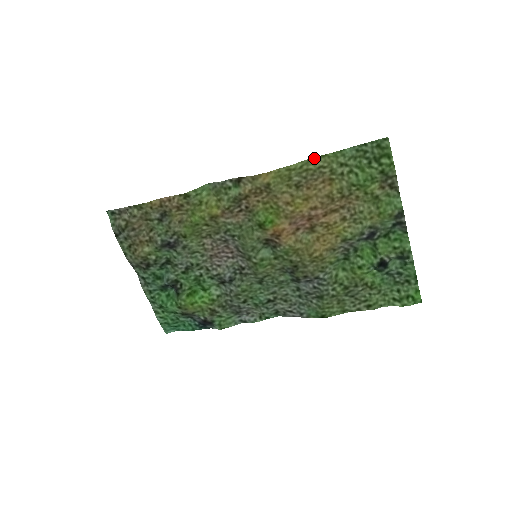
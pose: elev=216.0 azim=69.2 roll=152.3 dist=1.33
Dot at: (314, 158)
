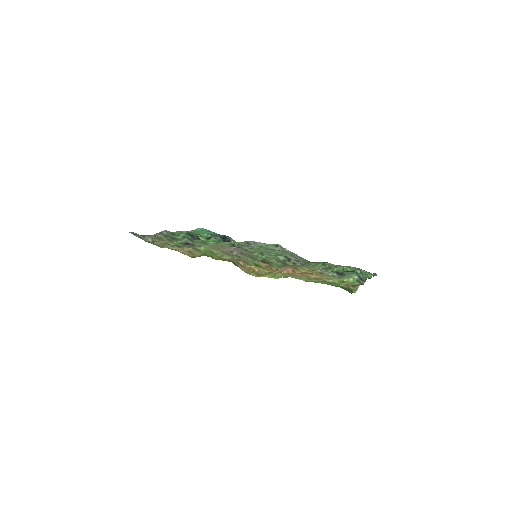
Dot at: occluded
